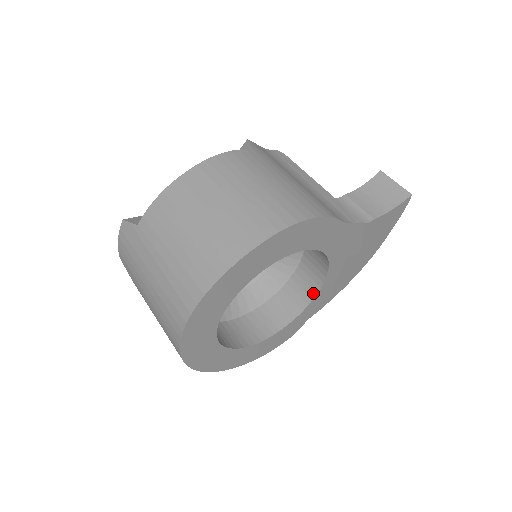
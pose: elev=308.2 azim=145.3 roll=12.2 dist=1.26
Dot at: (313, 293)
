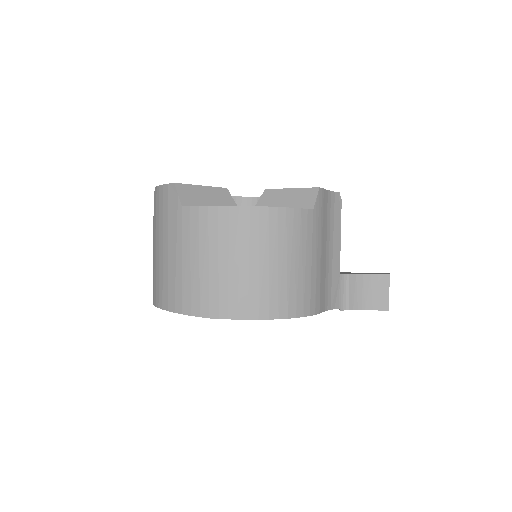
Dot at: occluded
